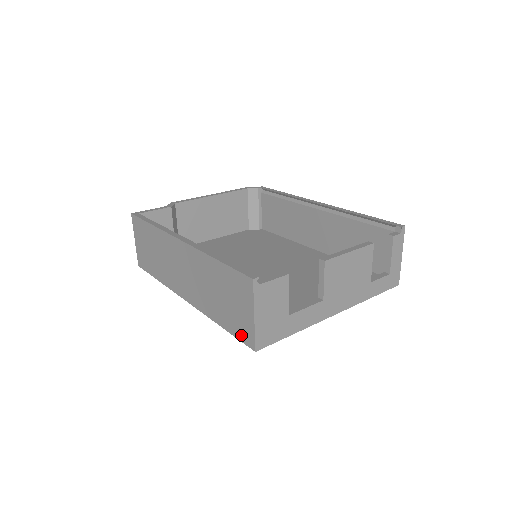
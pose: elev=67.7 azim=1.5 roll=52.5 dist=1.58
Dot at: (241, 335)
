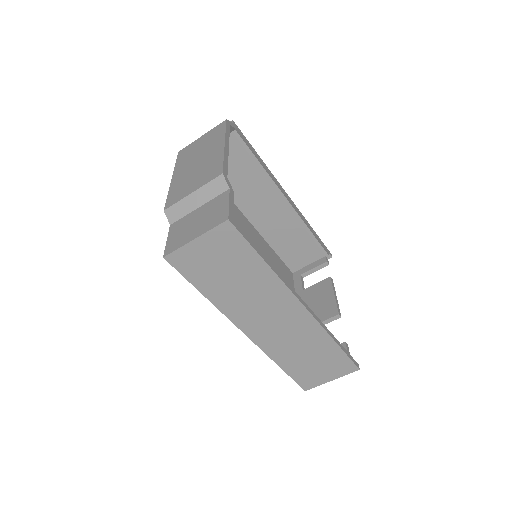
Dot at: (302, 381)
